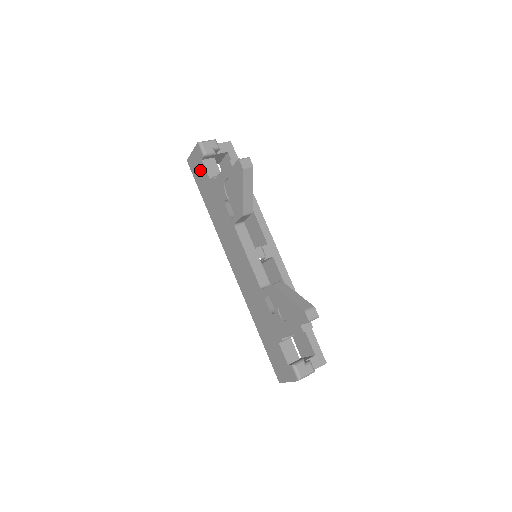
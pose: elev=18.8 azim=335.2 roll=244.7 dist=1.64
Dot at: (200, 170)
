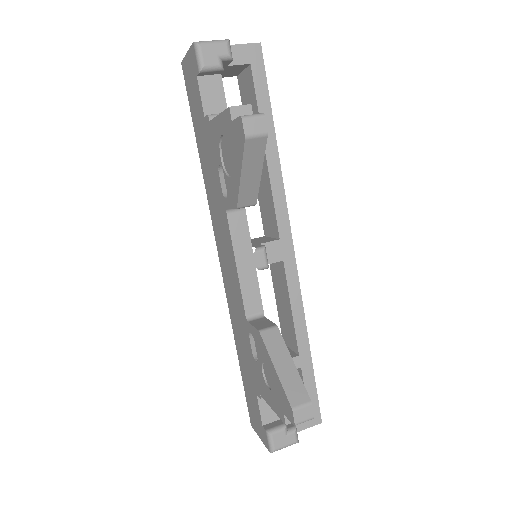
Dot at: (194, 91)
